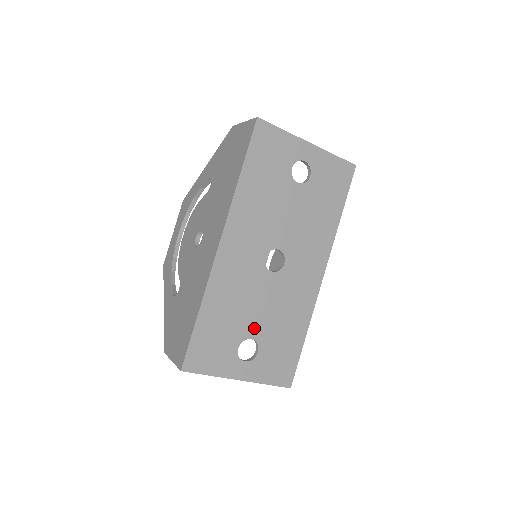
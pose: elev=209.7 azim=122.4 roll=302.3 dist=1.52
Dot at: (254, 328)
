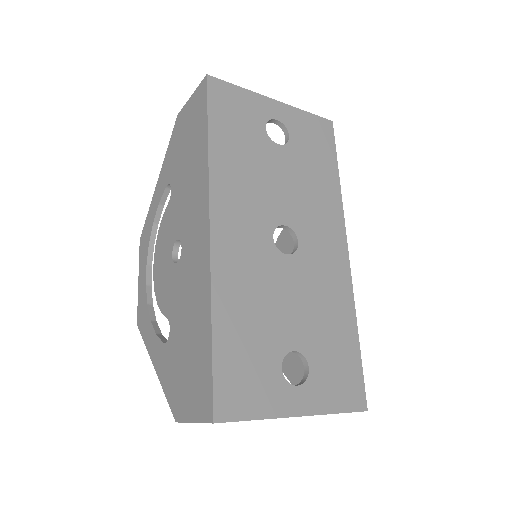
Dot at: (292, 335)
